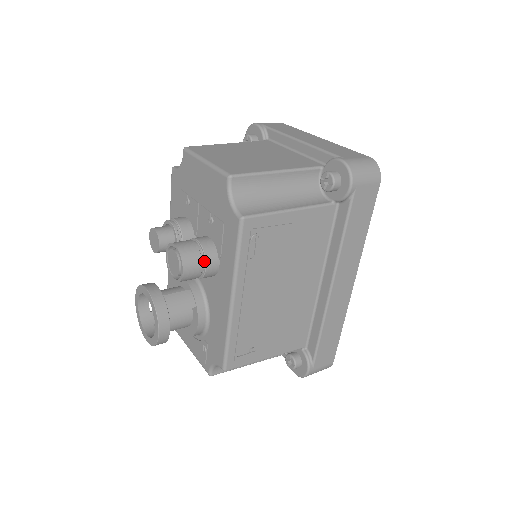
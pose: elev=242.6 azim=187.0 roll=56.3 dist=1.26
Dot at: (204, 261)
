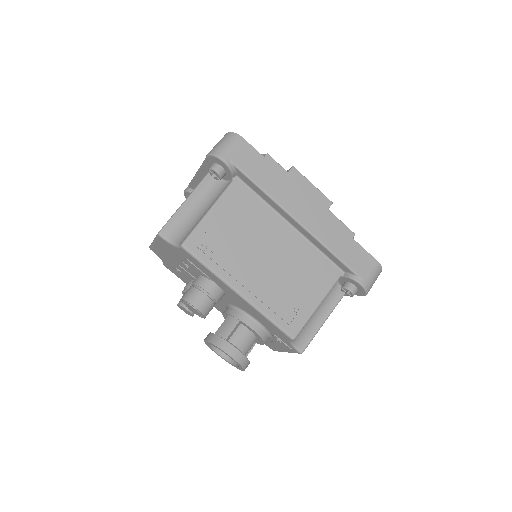
Dot at: (203, 290)
